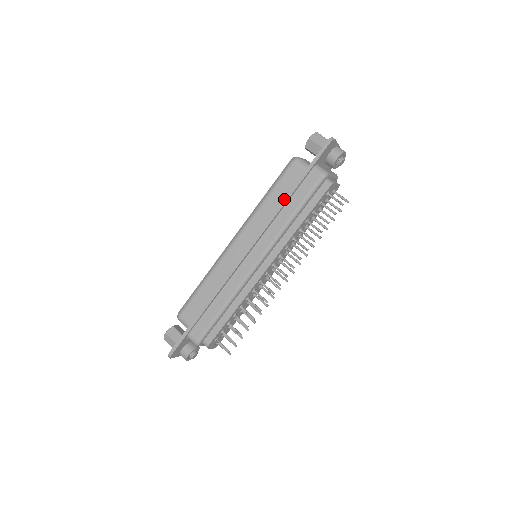
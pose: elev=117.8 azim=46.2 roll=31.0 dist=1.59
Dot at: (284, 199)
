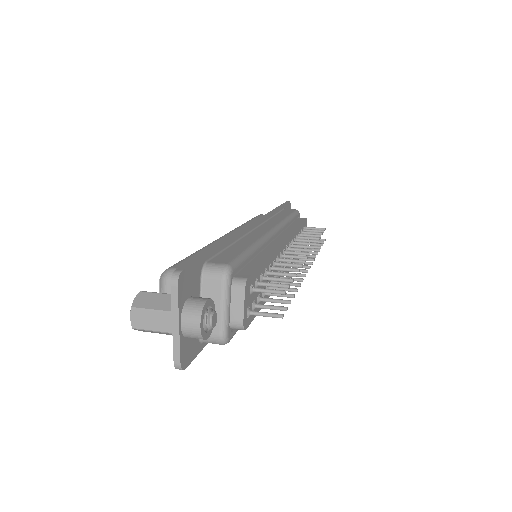
Dot at: (272, 210)
